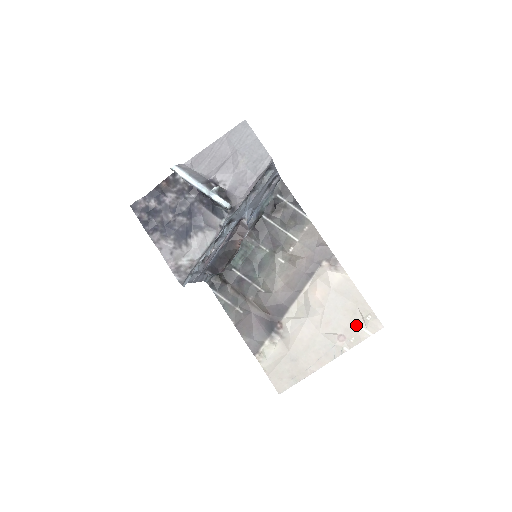
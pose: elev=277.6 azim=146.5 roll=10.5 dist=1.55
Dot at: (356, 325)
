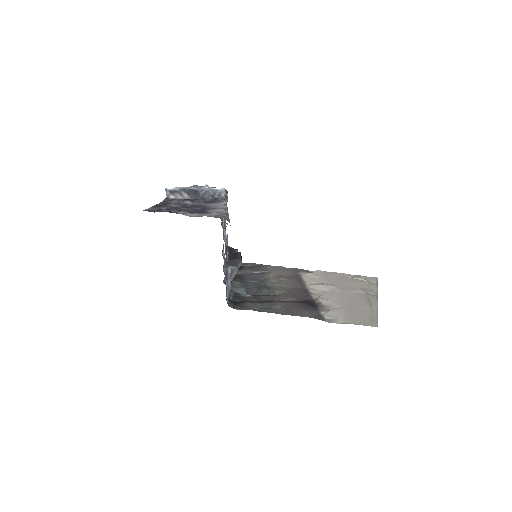
Dot at: (362, 283)
